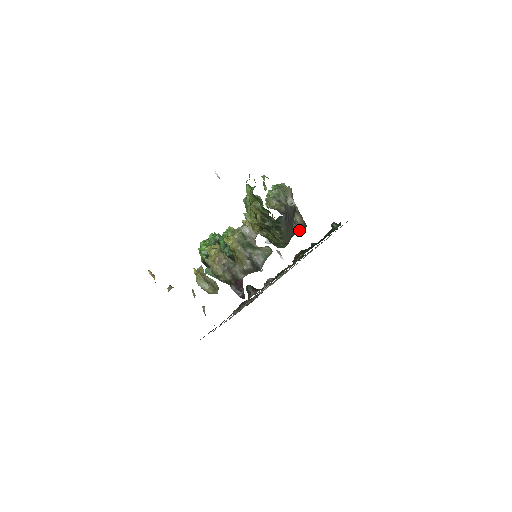
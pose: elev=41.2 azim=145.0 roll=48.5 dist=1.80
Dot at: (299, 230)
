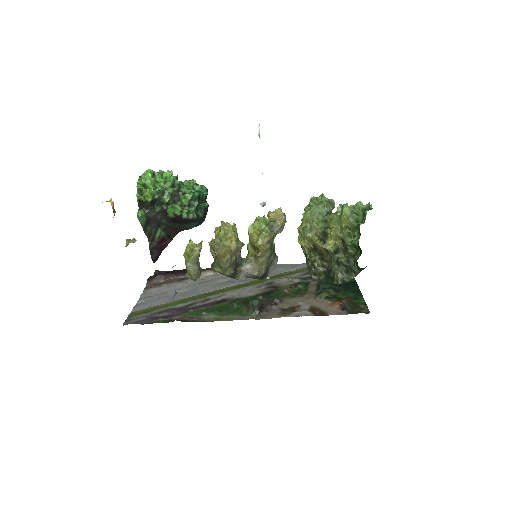
Dot at: occluded
